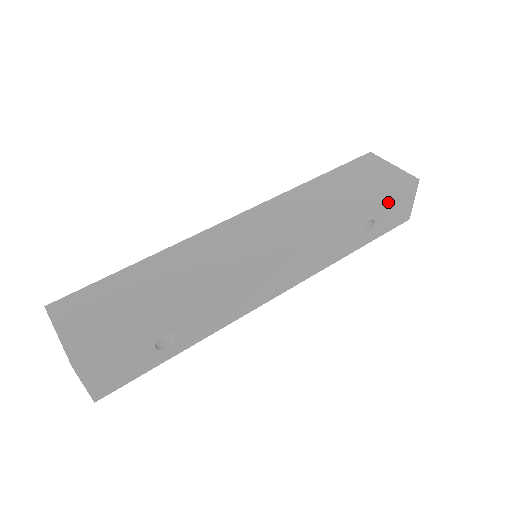
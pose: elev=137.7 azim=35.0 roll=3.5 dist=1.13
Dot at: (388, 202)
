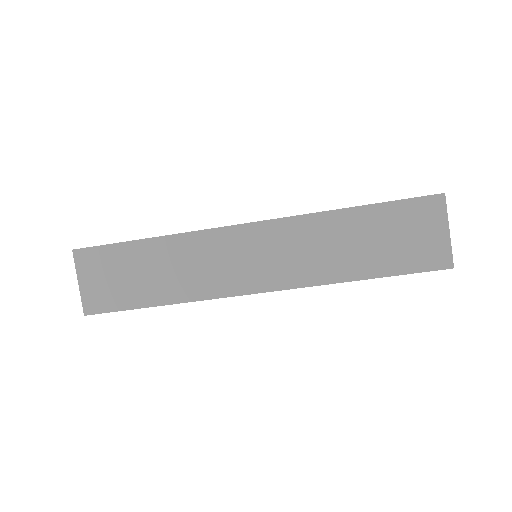
Dot at: occluded
